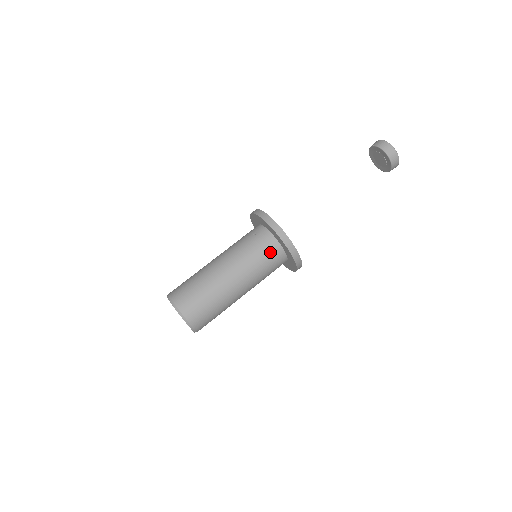
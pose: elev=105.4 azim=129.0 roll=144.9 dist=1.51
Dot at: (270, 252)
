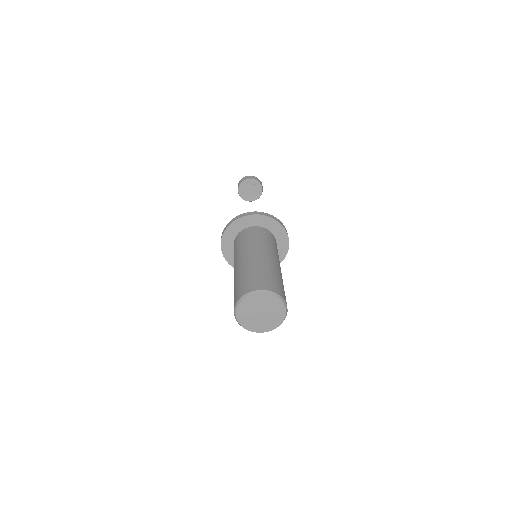
Dot at: occluded
